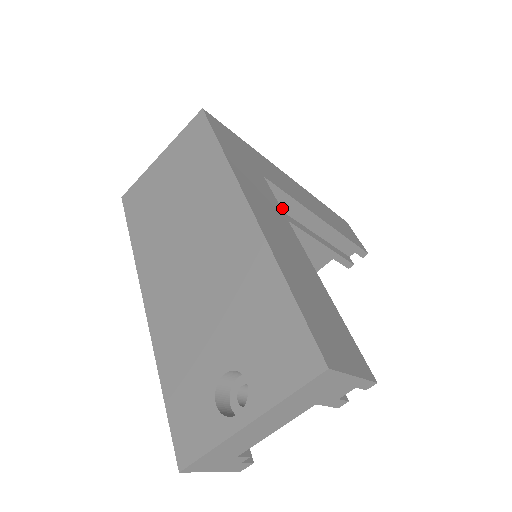
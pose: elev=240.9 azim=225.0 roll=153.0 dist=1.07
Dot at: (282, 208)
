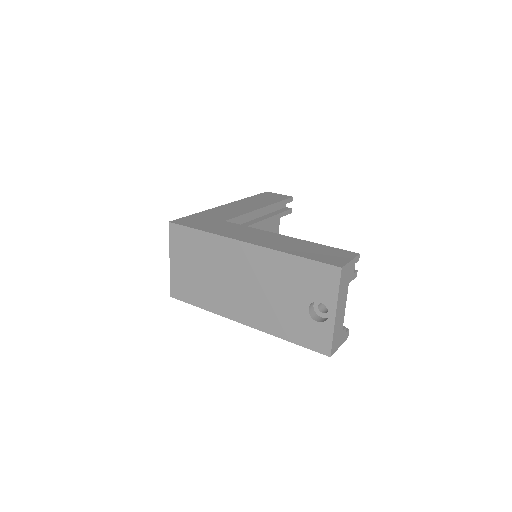
Dot at: (240, 223)
